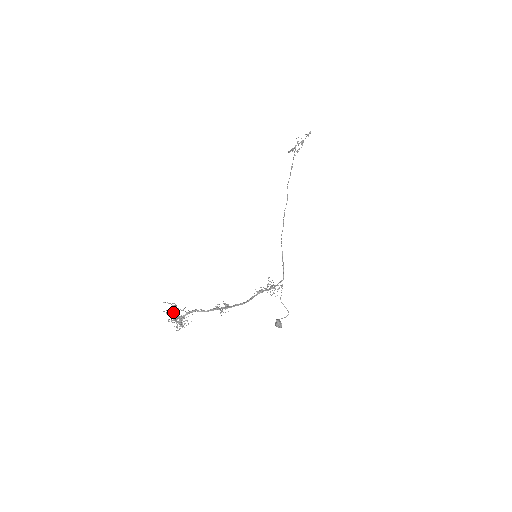
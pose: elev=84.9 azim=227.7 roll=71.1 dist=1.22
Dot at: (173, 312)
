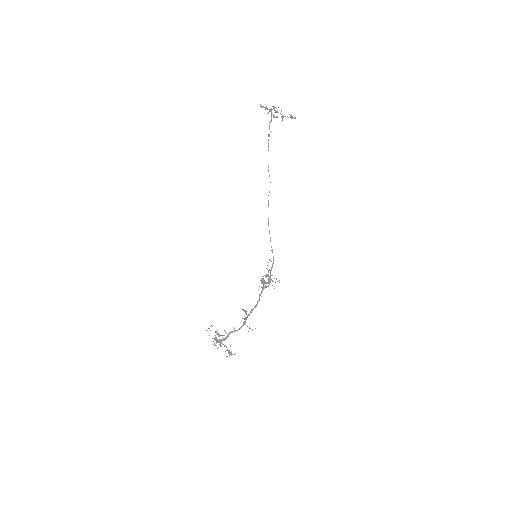
Dot at: occluded
